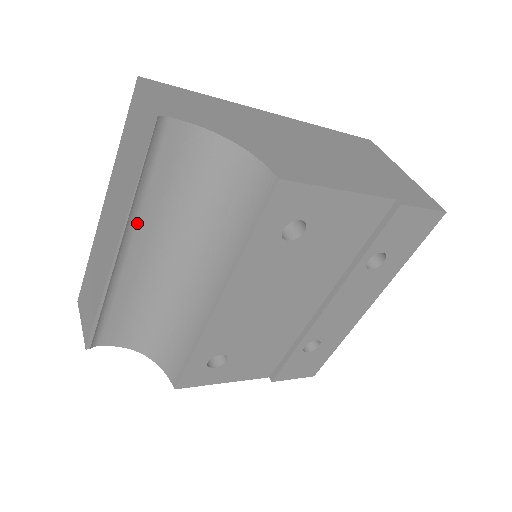
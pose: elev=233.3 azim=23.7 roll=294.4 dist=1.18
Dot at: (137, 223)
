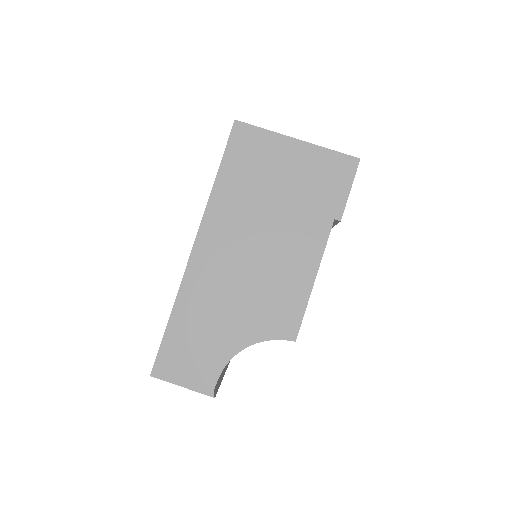
Dot at: occluded
